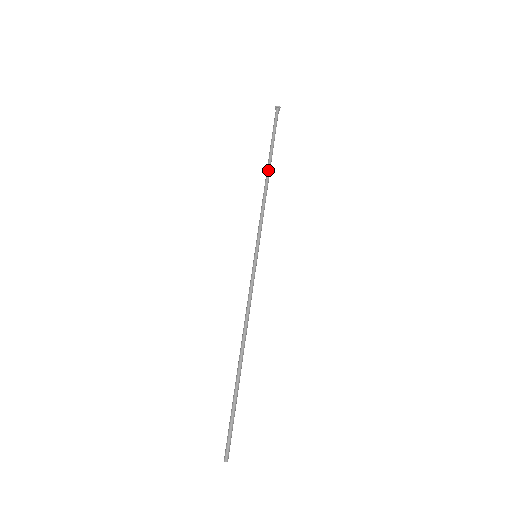
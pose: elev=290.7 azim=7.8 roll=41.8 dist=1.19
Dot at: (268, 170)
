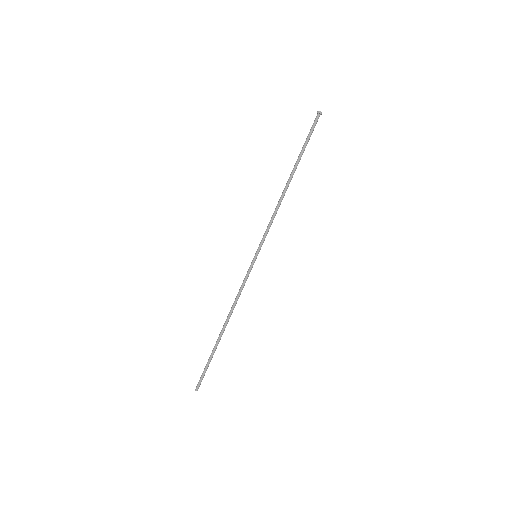
Dot at: (289, 180)
